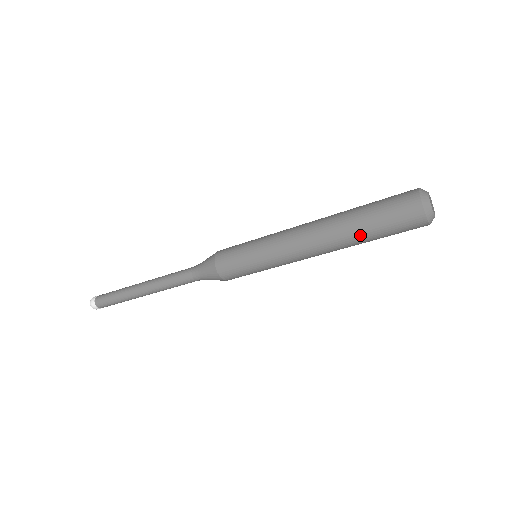
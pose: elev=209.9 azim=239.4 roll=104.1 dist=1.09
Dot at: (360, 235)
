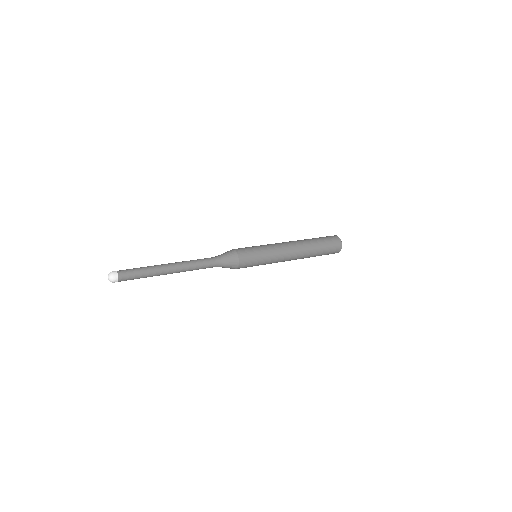
Dot at: occluded
